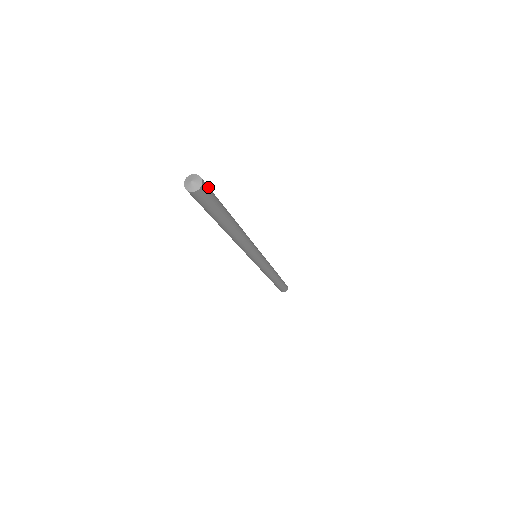
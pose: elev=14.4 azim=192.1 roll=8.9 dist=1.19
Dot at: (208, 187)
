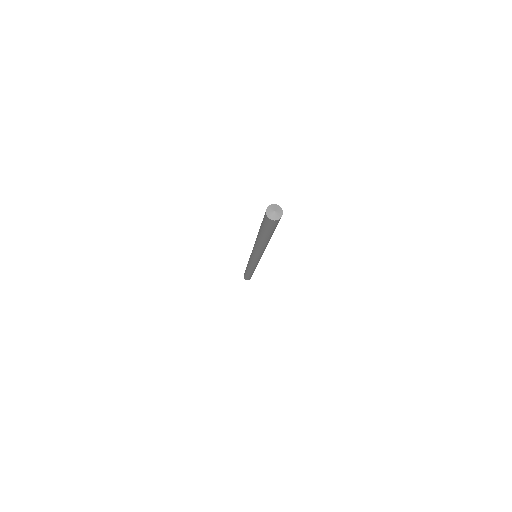
Dot at: occluded
